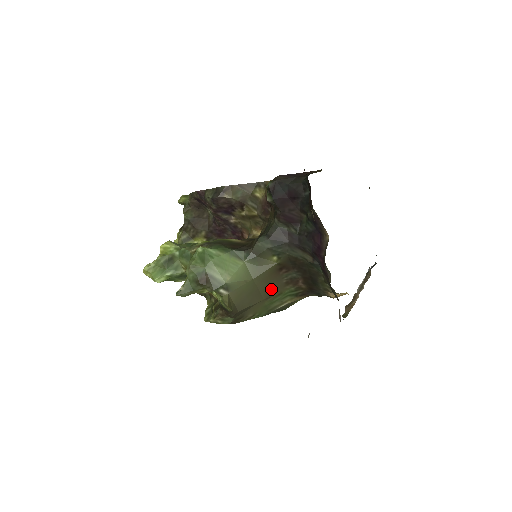
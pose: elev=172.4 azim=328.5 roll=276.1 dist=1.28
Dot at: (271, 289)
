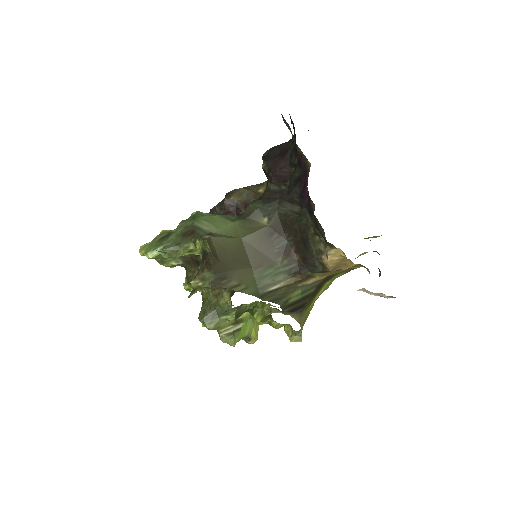
Dot at: (261, 257)
